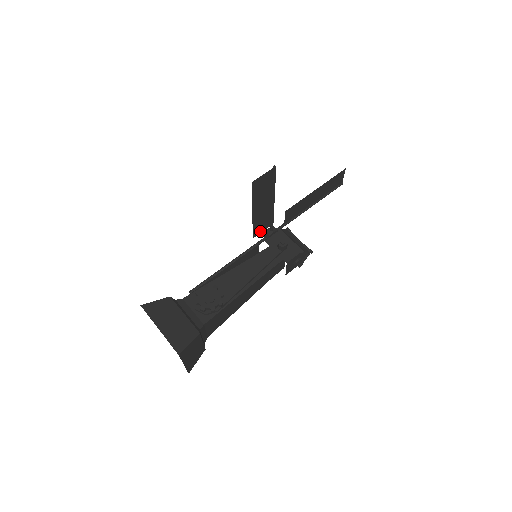
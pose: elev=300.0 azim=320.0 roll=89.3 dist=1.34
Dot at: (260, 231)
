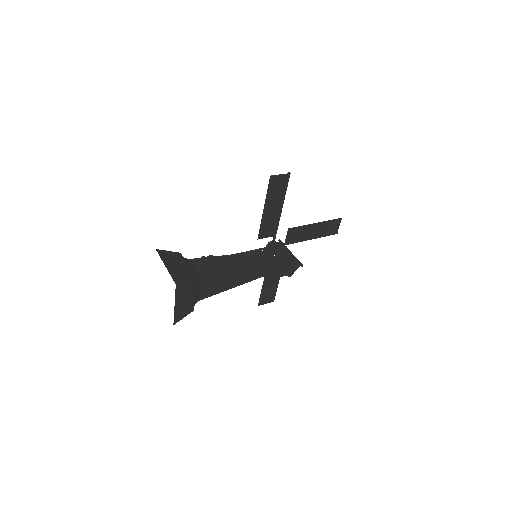
Dot at: (265, 236)
